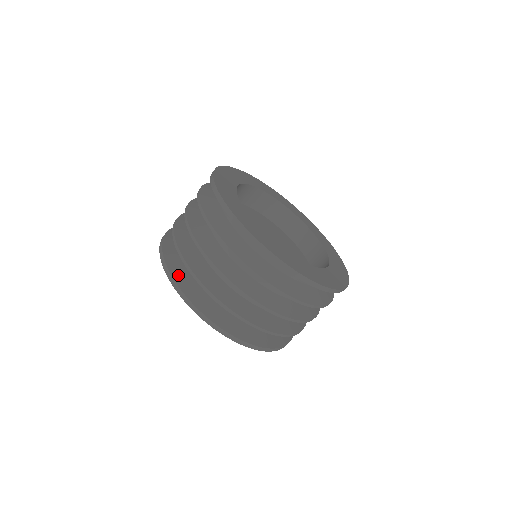
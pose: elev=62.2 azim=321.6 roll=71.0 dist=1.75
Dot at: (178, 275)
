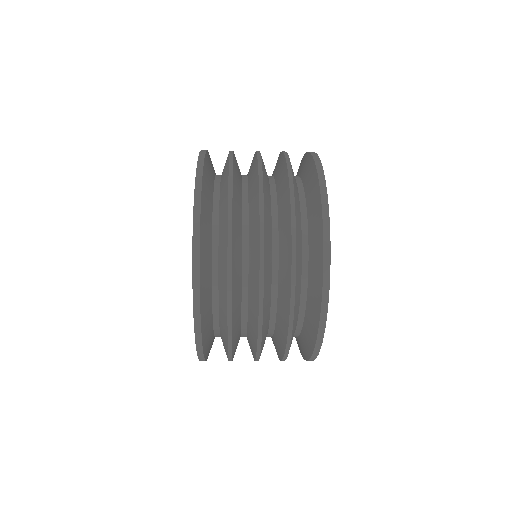
Dot at: (207, 344)
